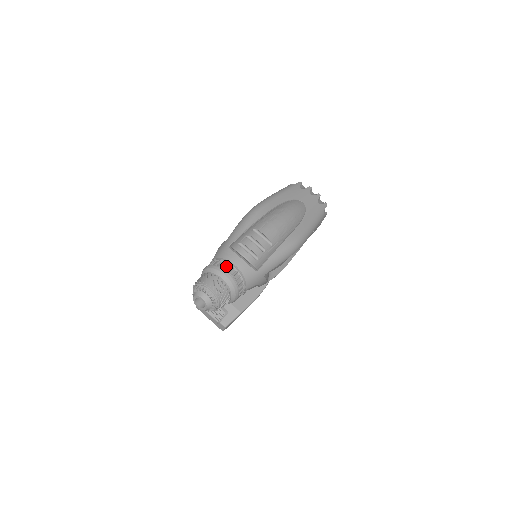
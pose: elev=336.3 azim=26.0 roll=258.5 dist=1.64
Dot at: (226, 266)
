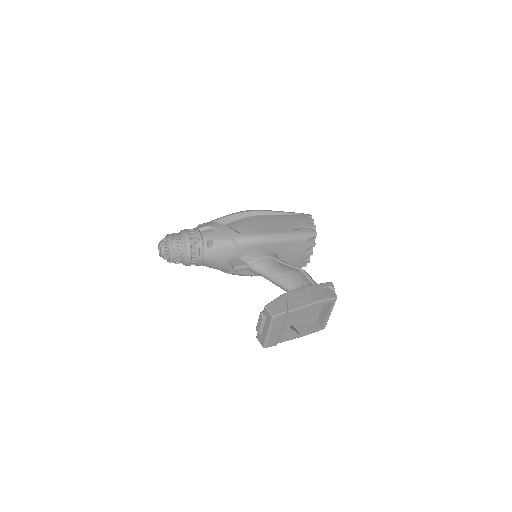
Dot at: occluded
